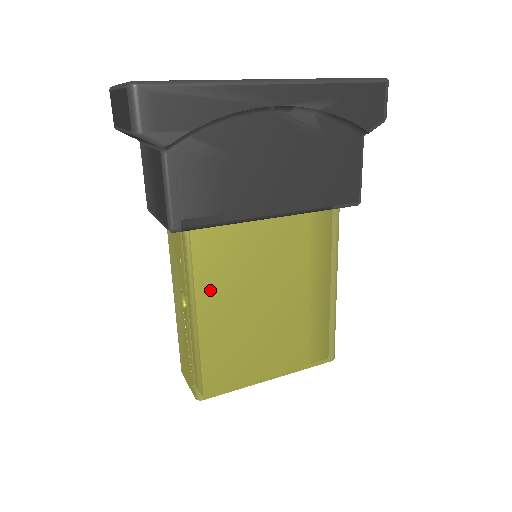
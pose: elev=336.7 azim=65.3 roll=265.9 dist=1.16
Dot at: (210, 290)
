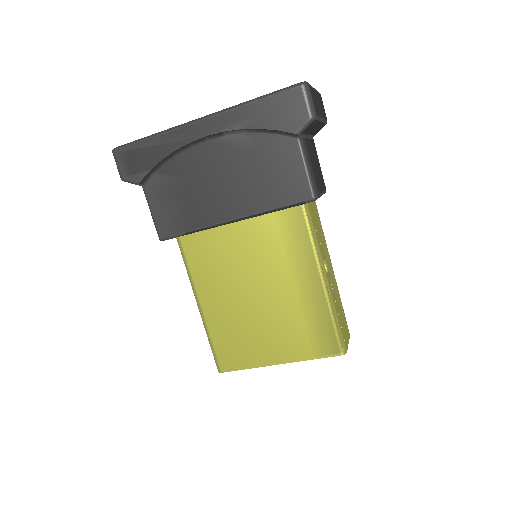
Dot at: (205, 283)
